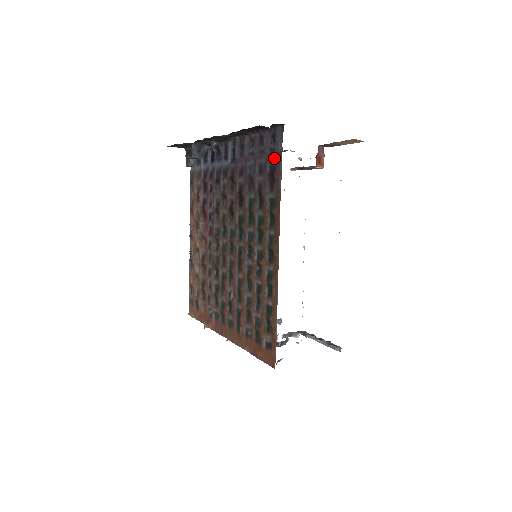
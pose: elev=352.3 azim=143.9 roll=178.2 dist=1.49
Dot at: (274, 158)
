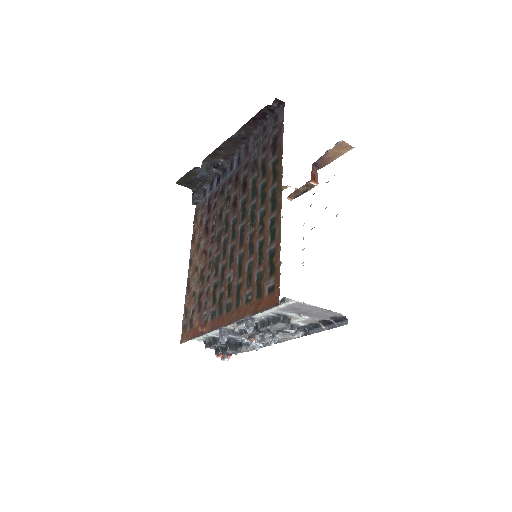
Dot at: (276, 130)
